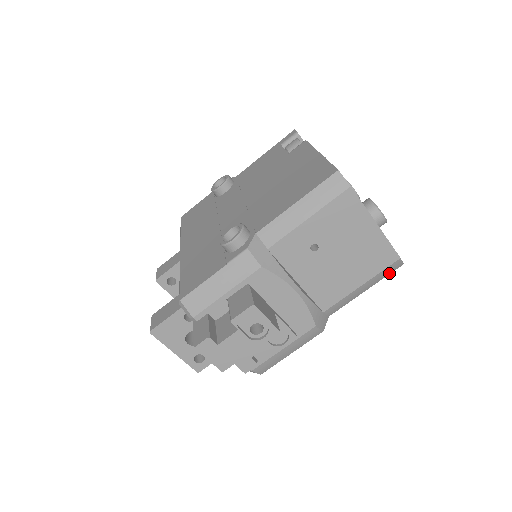
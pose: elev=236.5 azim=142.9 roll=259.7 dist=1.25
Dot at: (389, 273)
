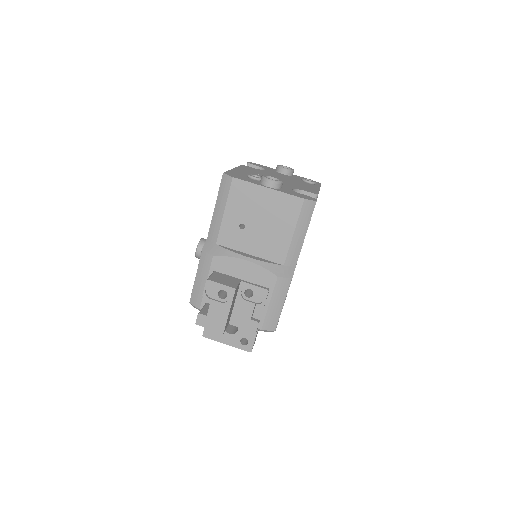
Dot at: (311, 213)
